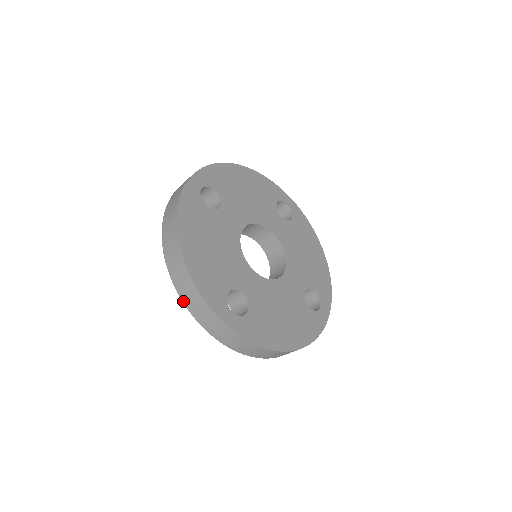
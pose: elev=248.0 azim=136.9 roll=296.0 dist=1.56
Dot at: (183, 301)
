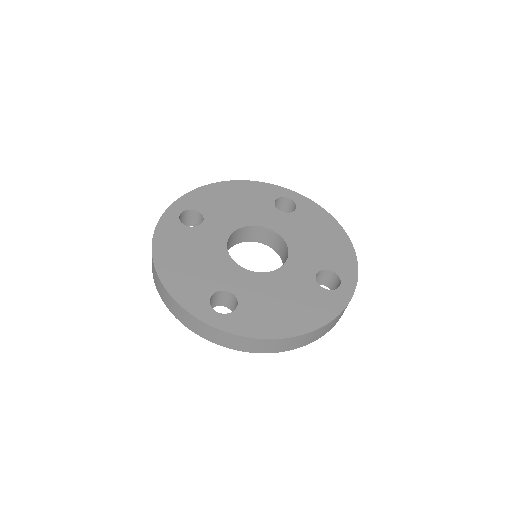
Dot at: (175, 316)
